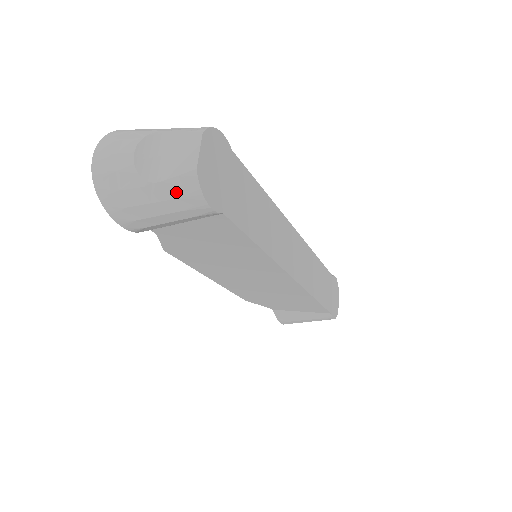
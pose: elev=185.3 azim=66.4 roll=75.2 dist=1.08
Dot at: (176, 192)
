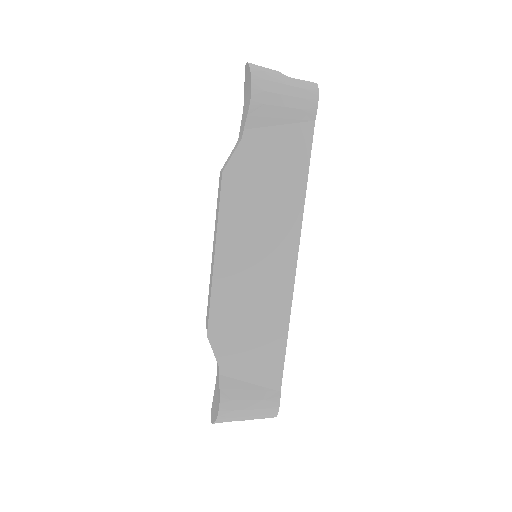
Dot at: (303, 86)
